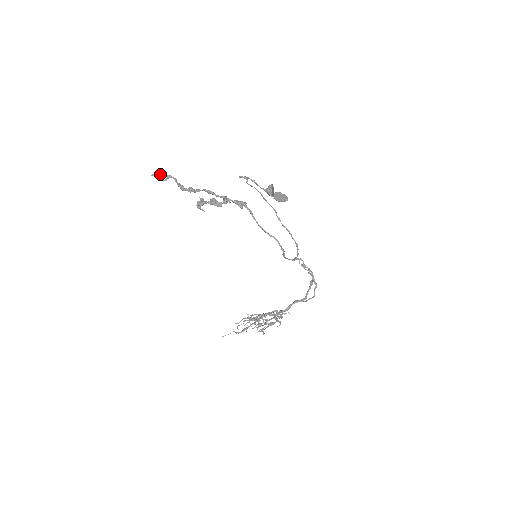
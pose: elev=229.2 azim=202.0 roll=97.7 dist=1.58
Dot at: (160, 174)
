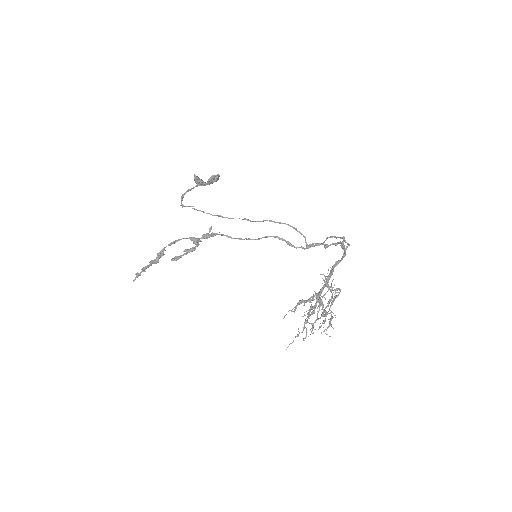
Dot at: (137, 273)
